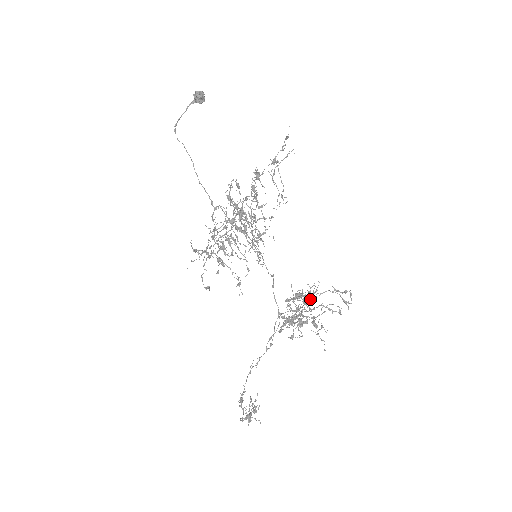
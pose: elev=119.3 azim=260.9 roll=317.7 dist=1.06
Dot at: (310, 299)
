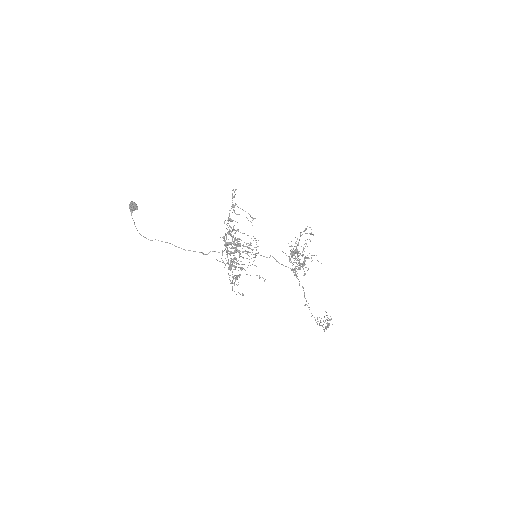
Dot at: (296, 249)
